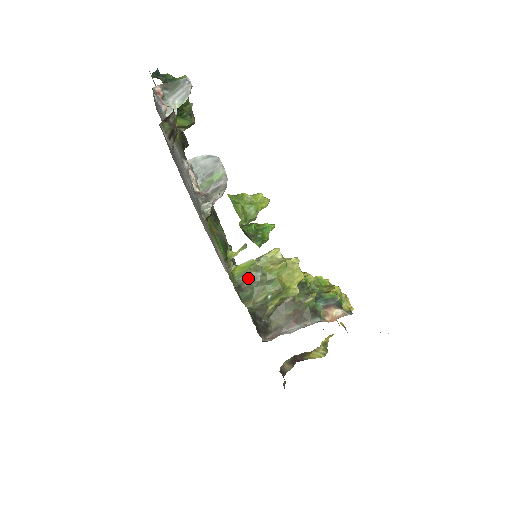
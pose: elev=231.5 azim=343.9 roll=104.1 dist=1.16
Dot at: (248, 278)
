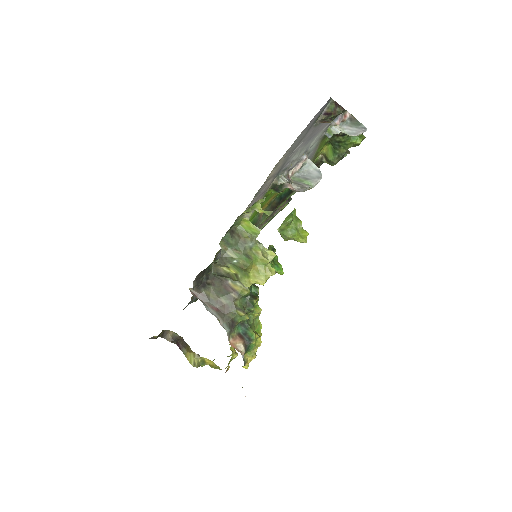
Dot at: (243, 237)
